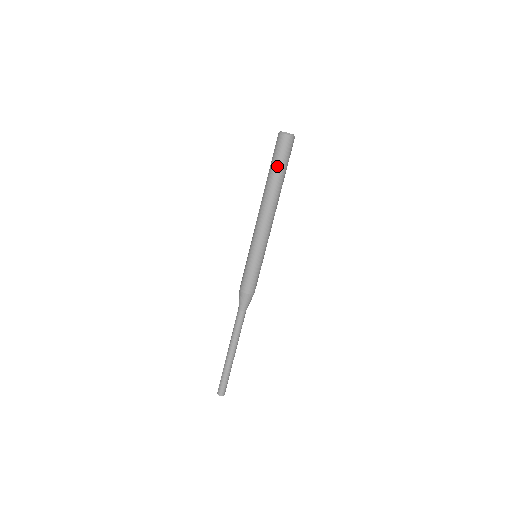
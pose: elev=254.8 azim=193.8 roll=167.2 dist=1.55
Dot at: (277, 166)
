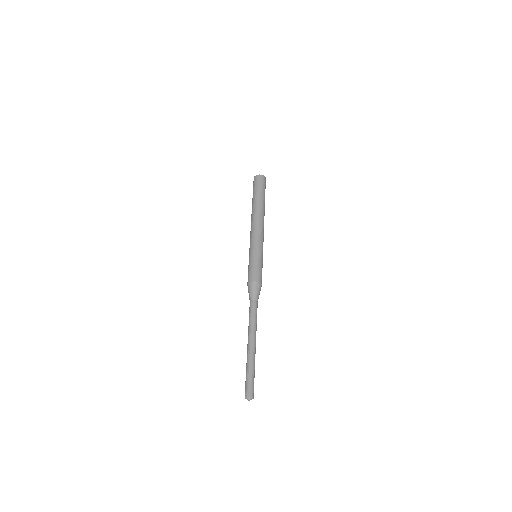
Dot at: (263, 193)
